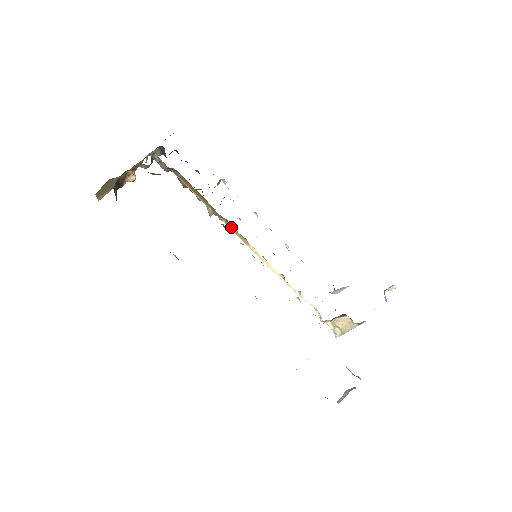
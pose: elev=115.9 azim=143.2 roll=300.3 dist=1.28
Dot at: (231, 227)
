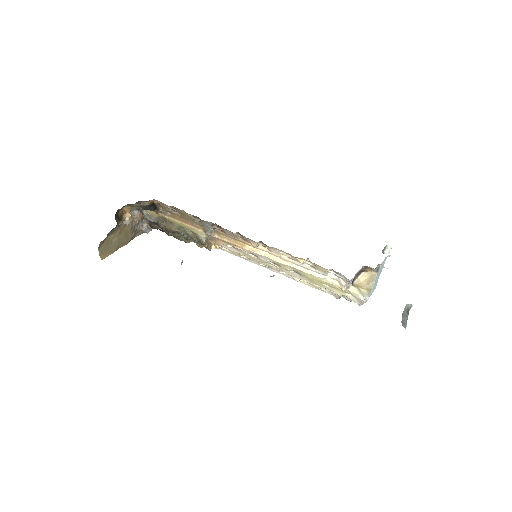
Dot at: (224, 237)
